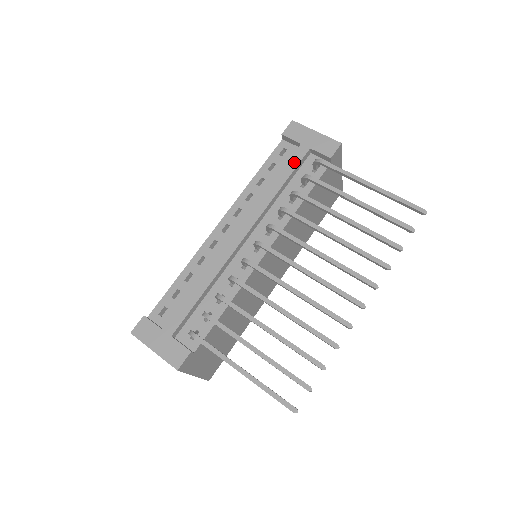
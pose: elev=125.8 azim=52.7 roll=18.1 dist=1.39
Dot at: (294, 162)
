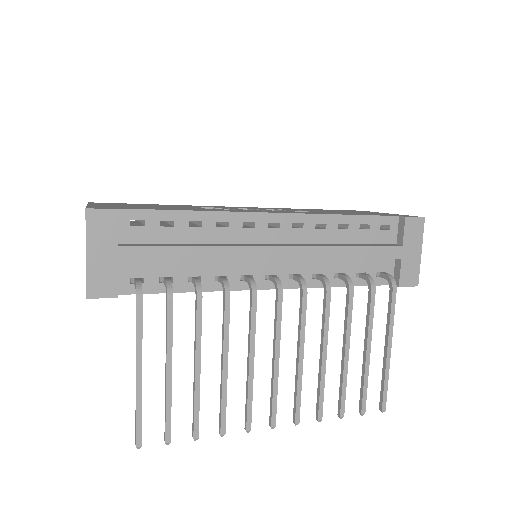
Dot at: (381, 253)
